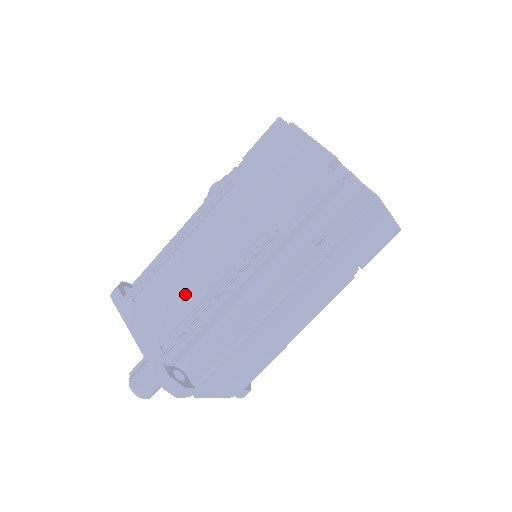
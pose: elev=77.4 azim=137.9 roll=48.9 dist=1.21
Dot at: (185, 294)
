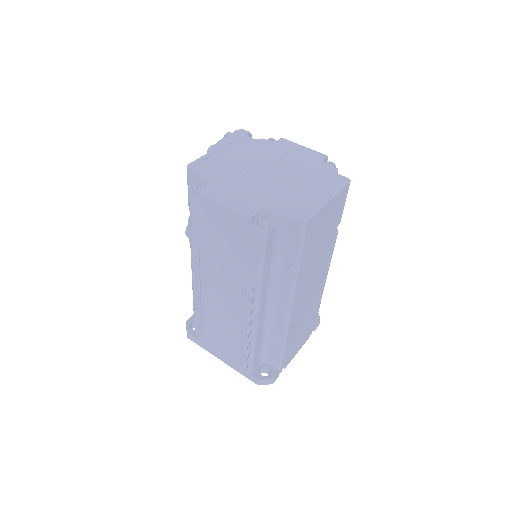
Dot at: (229, 332)
